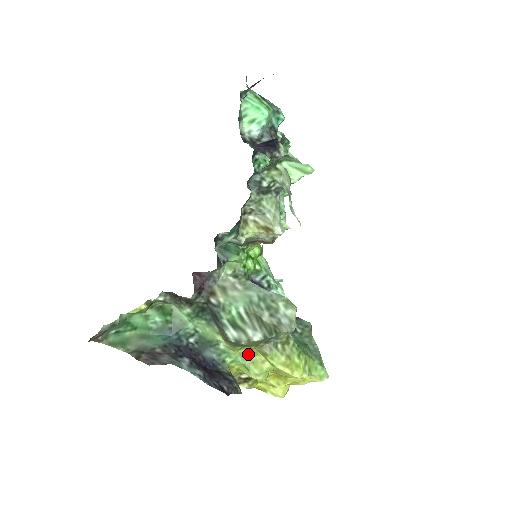
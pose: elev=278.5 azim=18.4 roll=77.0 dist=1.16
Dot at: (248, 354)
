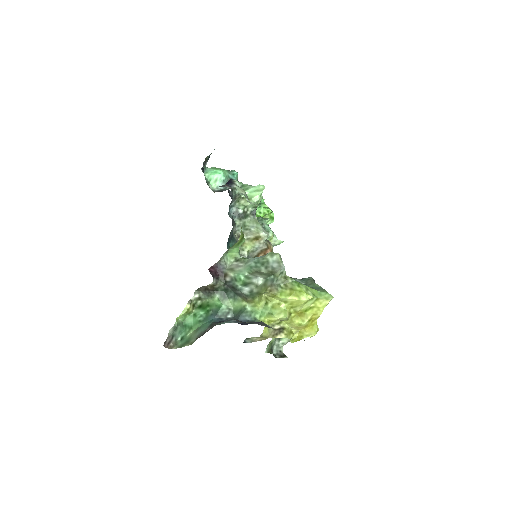
Dot at: (267, 304)
